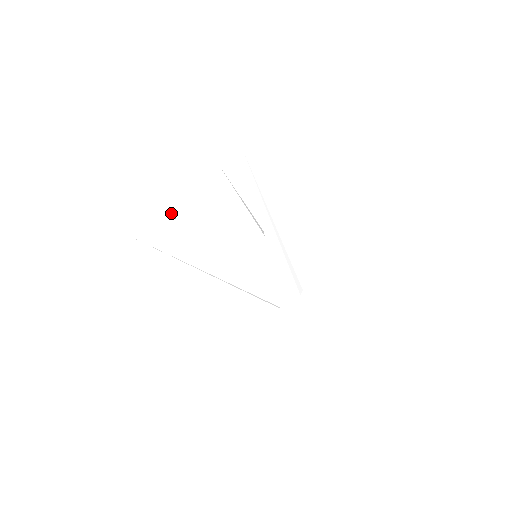
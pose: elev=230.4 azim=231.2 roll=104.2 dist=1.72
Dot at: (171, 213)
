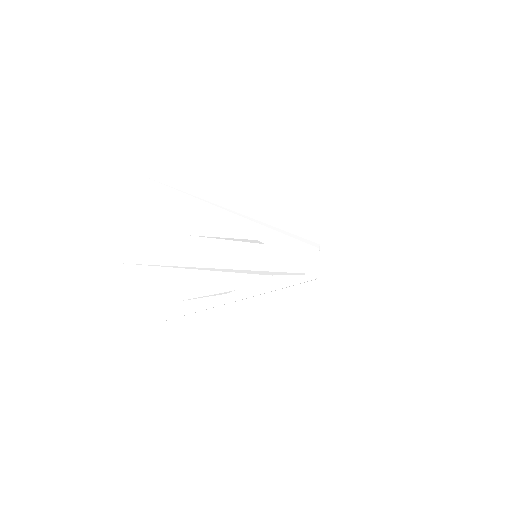
Dot at: (186, 299)
